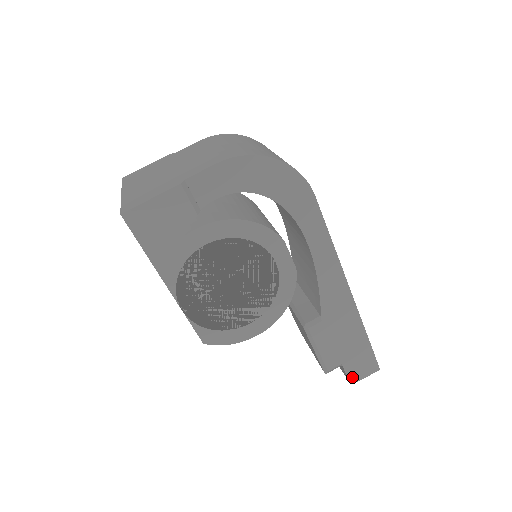
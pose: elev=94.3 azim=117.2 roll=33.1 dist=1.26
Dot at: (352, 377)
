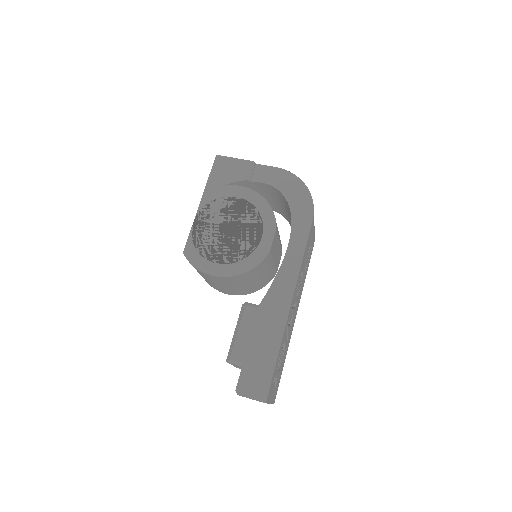
Dot at: (241, 386)
